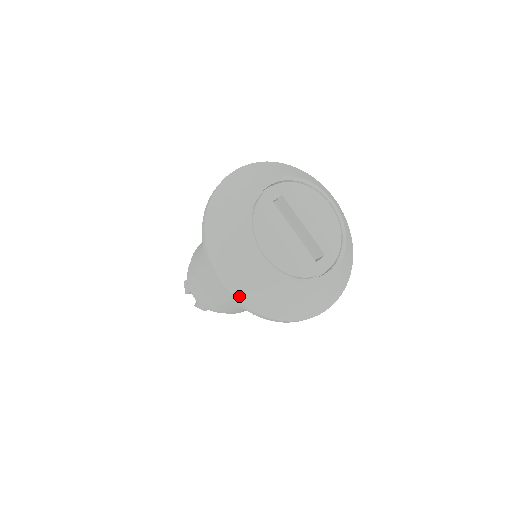
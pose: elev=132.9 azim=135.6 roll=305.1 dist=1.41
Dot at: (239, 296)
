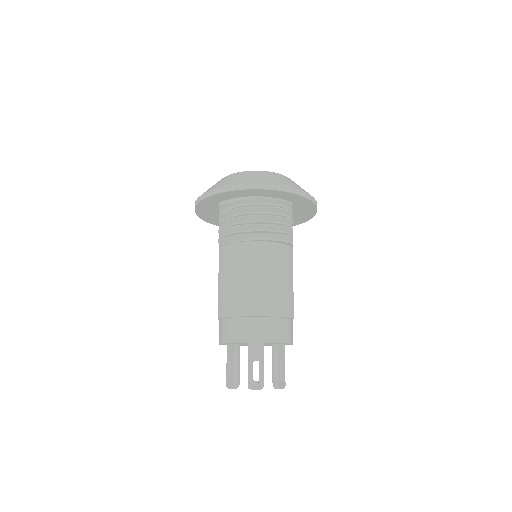
Dot at: occluded
